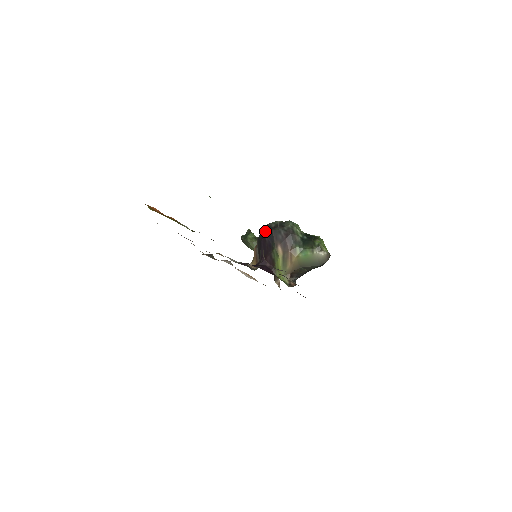
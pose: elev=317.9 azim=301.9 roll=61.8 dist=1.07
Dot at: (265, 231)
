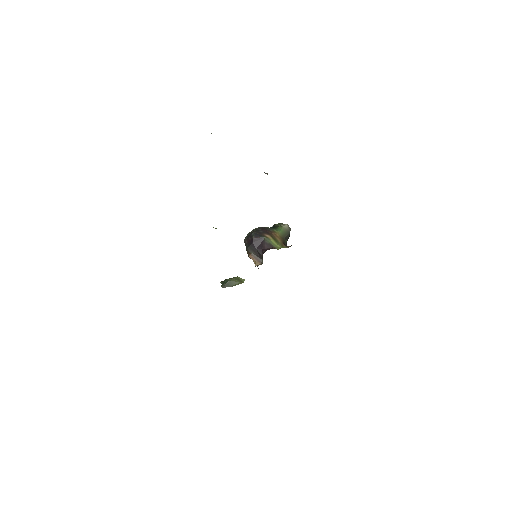
Dot at: (249, 238)
